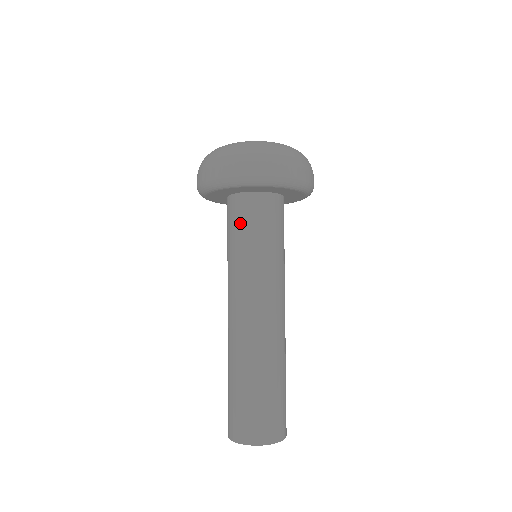
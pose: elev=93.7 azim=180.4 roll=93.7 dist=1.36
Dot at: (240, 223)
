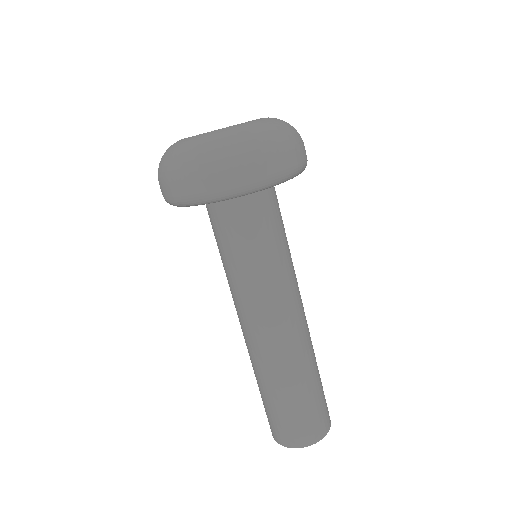
Dot at: (213, 231)
